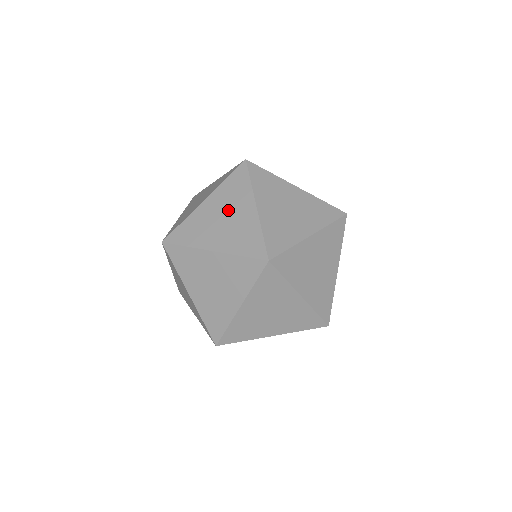
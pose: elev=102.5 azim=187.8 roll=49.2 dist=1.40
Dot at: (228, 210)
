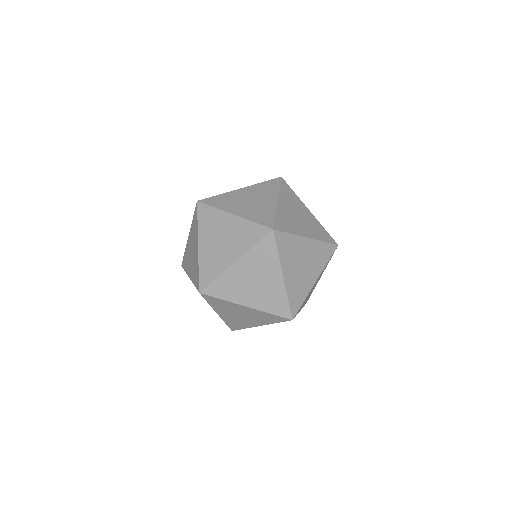
Dot at: (229, 240)
